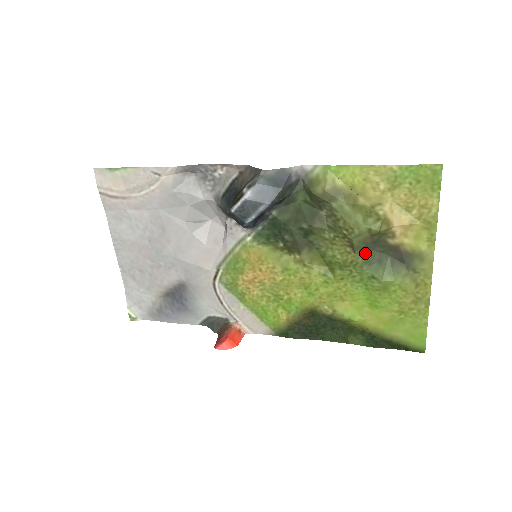
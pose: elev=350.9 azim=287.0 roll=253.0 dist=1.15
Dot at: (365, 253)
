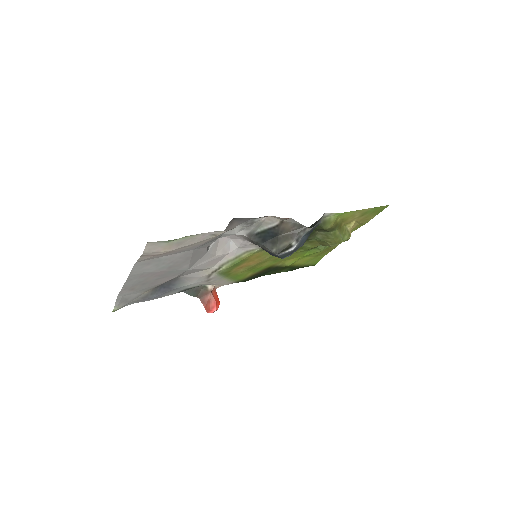
Dot at: occluded
